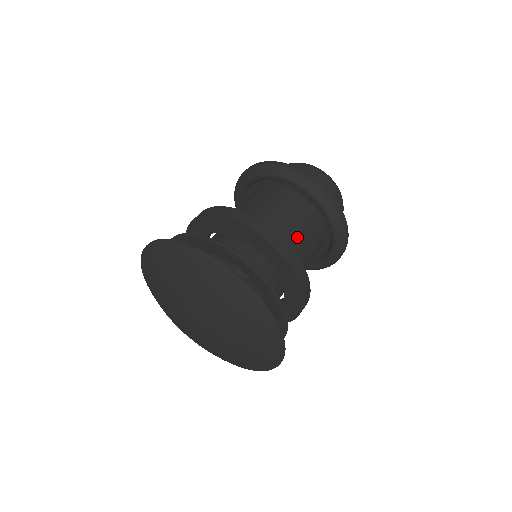
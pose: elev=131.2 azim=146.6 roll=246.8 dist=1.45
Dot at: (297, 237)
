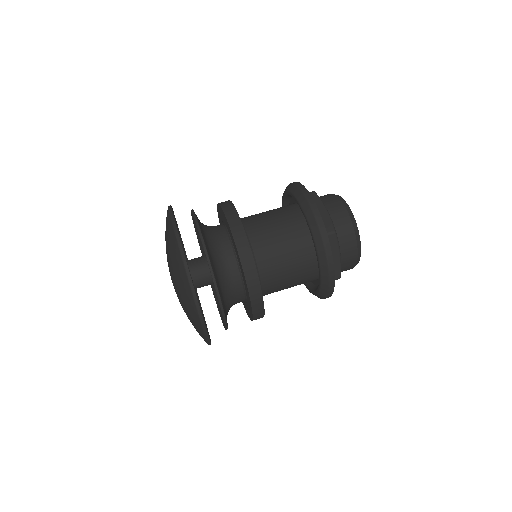
Dot at: (285, 276)
